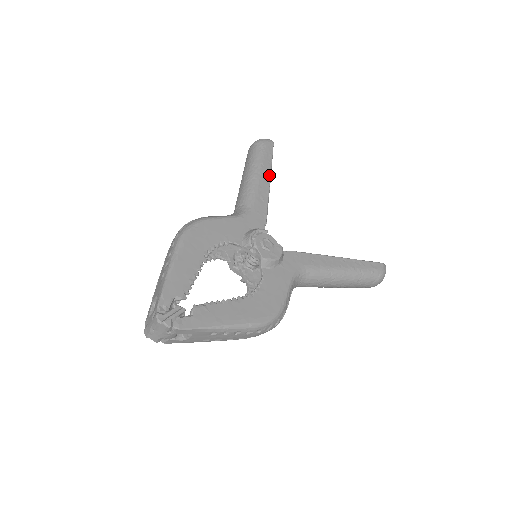
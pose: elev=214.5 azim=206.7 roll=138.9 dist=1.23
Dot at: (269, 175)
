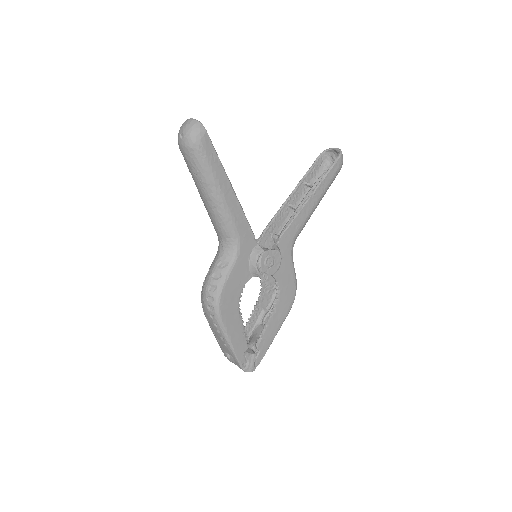
Dot at: (228, 183)
